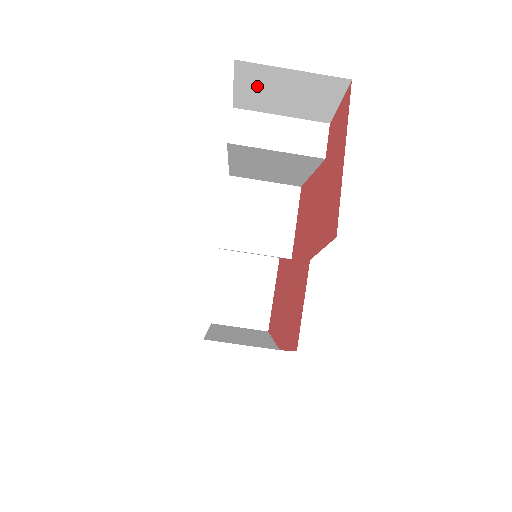
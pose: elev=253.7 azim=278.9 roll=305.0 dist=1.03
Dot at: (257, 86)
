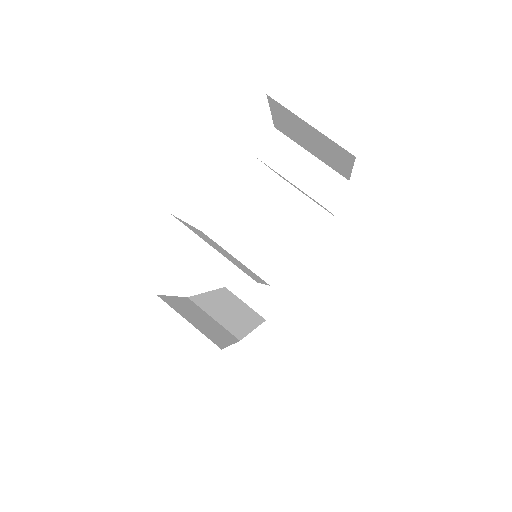
Dot at: (288, 122)
